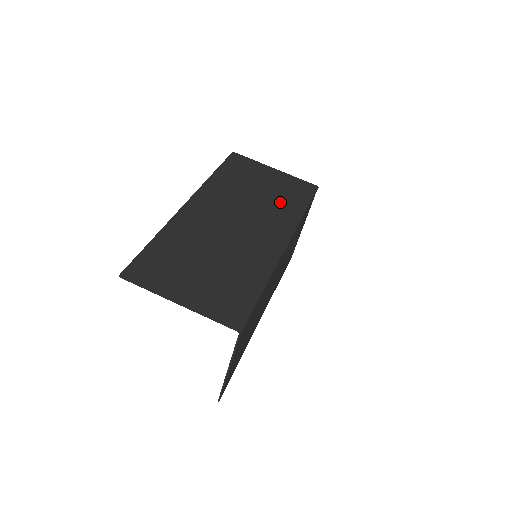
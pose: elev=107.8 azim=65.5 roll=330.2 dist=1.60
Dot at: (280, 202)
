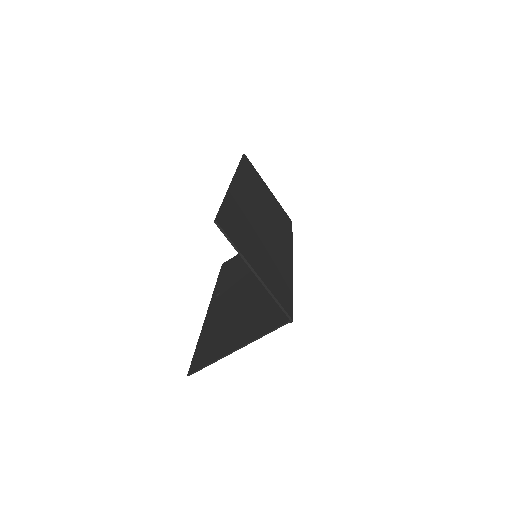
Dot at: (280, 220)
